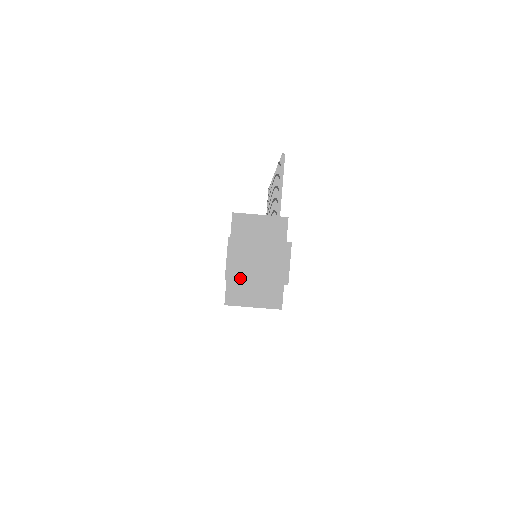
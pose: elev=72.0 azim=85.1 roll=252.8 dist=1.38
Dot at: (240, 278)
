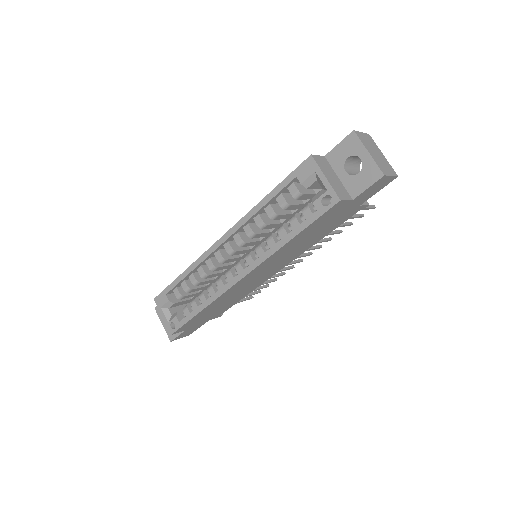
Dot at: (362, 141)
